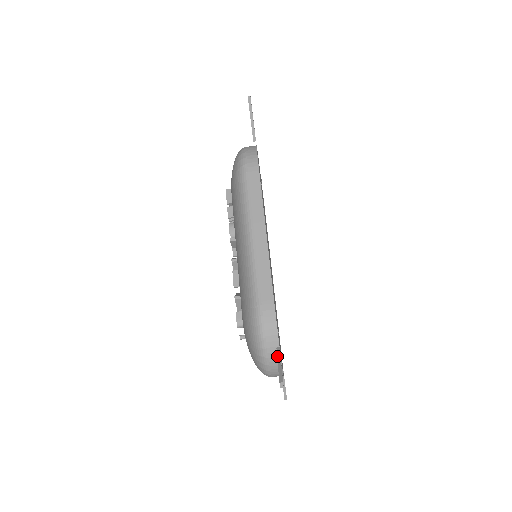
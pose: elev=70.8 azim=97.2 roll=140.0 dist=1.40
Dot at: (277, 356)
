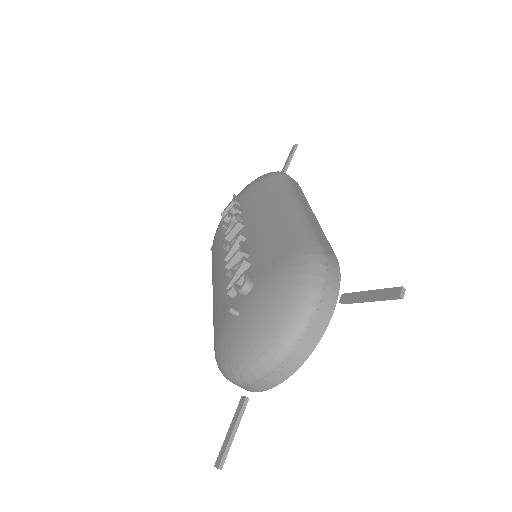
Dot at: occluded
